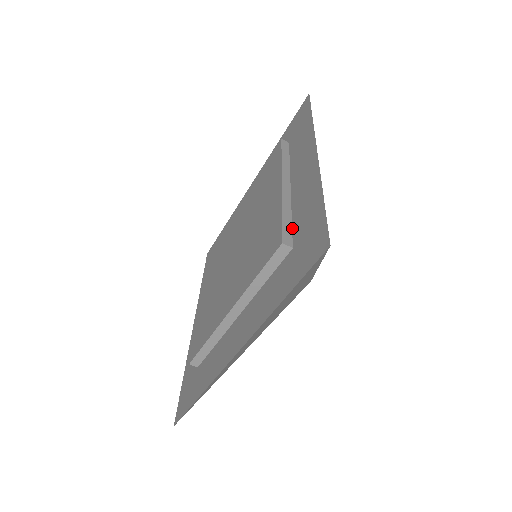
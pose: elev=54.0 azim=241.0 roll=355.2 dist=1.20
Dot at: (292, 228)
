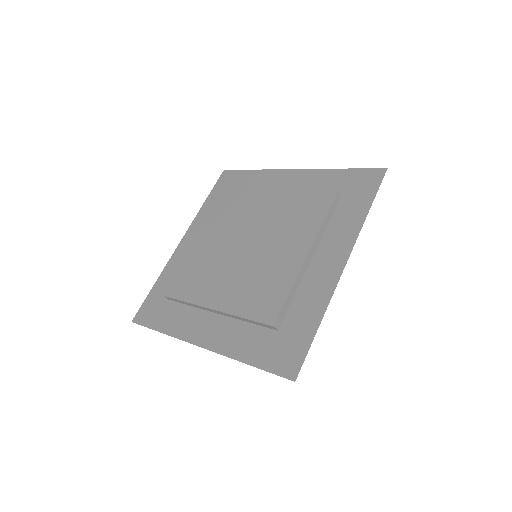
Dot at: (288, 310)
